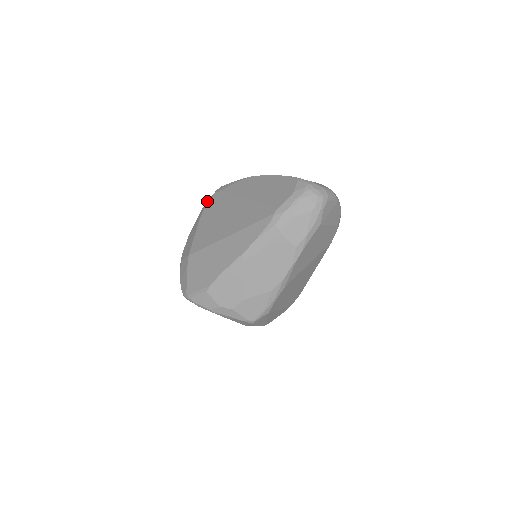
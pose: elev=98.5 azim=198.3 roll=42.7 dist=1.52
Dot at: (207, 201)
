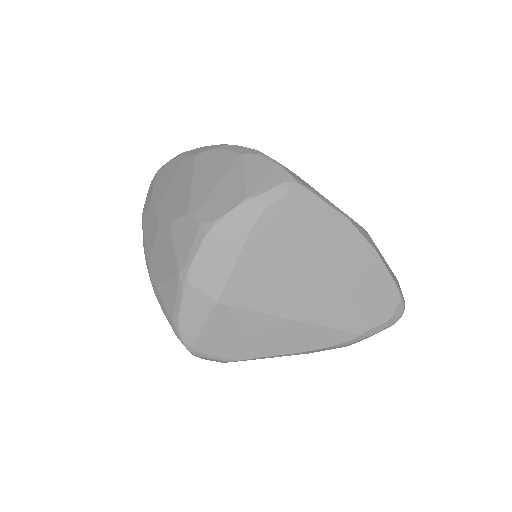
Dot at: (266, 195)
